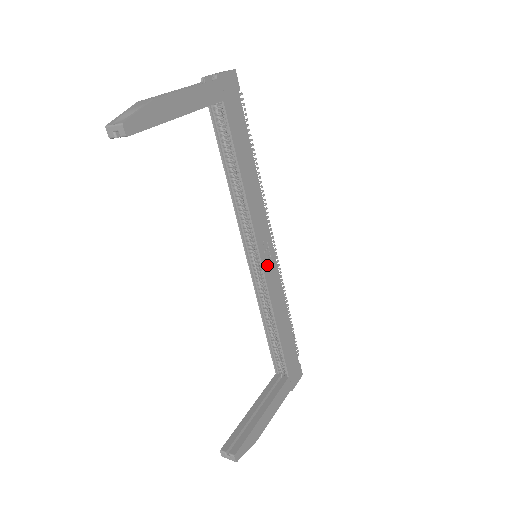
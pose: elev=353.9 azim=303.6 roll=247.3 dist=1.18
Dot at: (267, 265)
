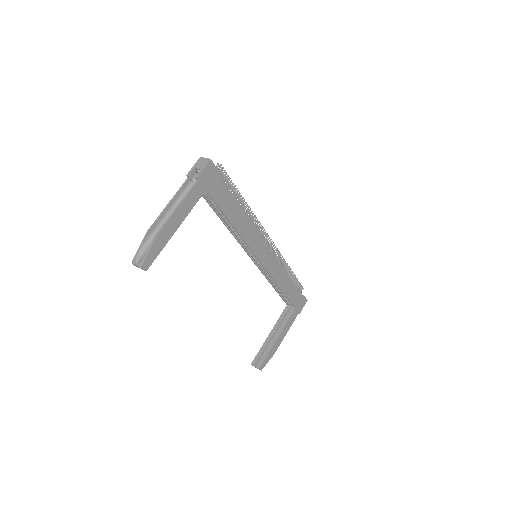
Dot at: (265, 260)
